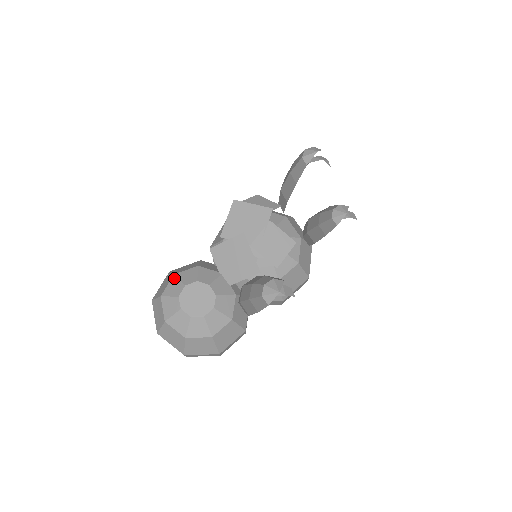
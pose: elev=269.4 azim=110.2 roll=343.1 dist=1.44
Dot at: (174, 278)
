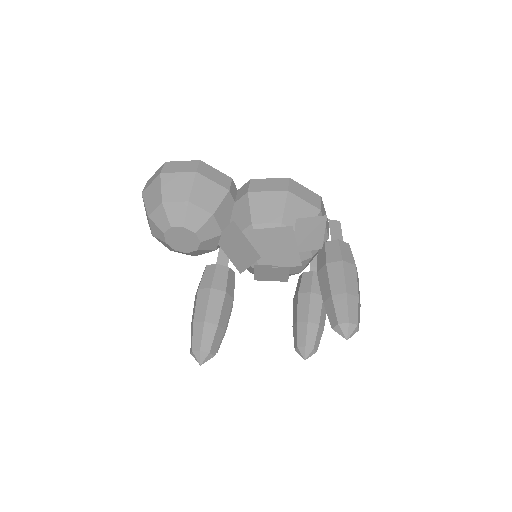
Dot at: (185, 205)
